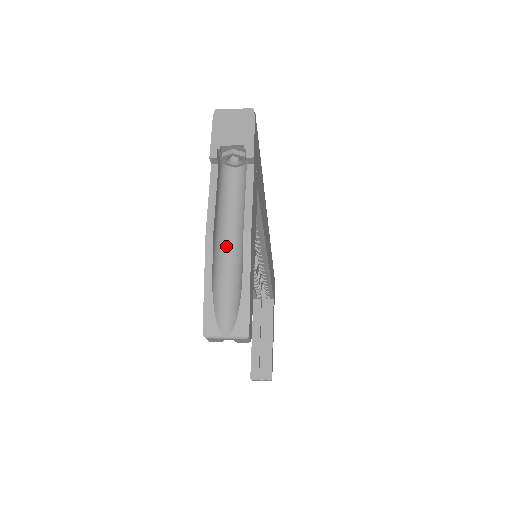
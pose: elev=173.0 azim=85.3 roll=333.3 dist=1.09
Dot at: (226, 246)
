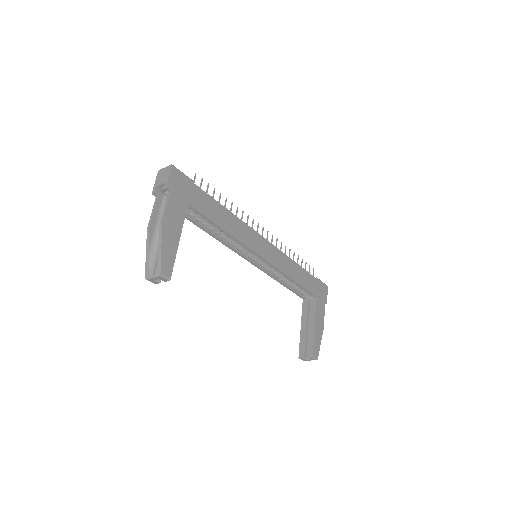
Dot at: occluded
